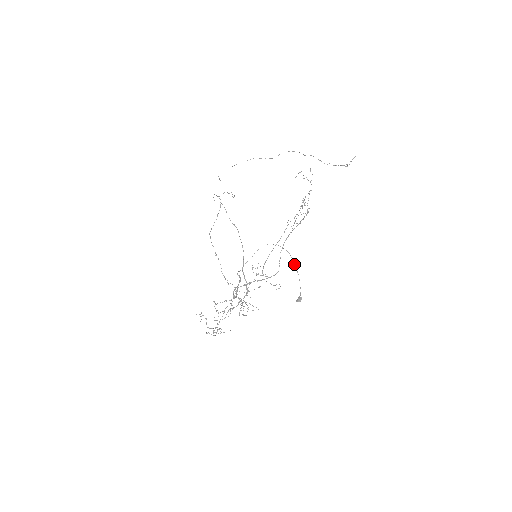
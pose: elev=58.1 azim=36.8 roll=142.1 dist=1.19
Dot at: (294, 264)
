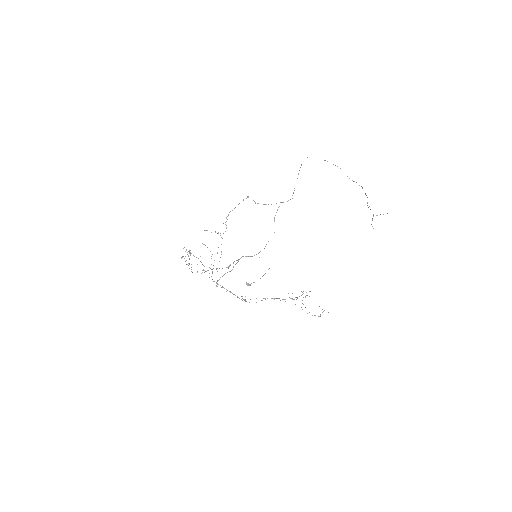
Dot at: occluded
